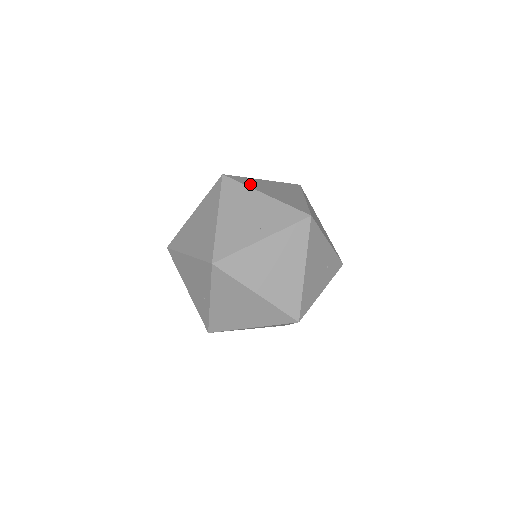
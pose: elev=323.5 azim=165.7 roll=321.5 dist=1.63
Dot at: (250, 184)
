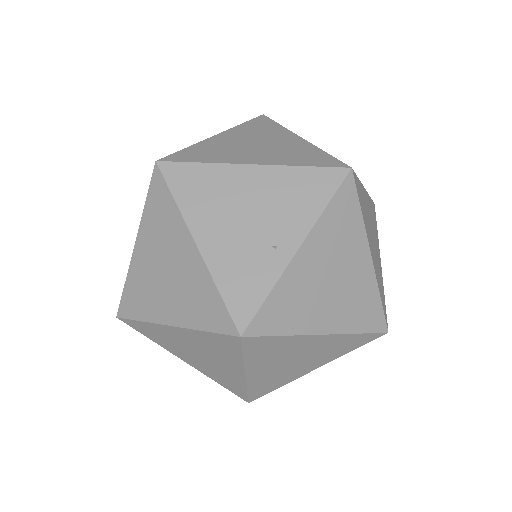
Dot at: occluded
